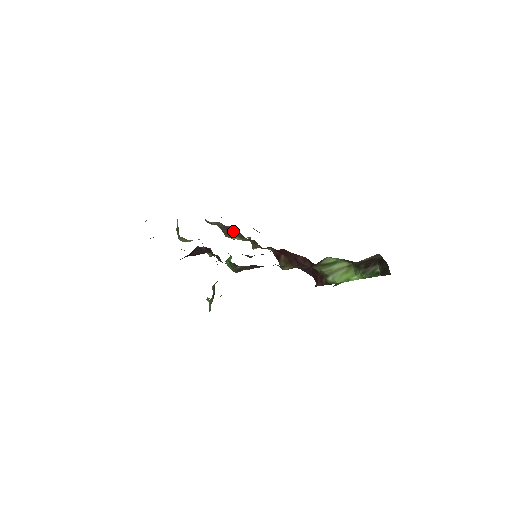
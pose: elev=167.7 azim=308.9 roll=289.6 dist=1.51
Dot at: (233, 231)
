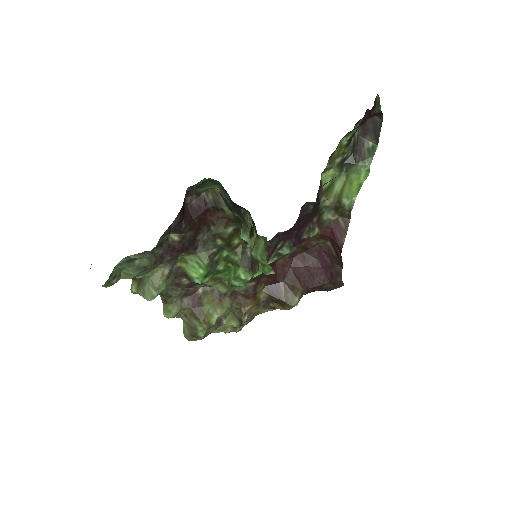
Dot at: (207, 297)
